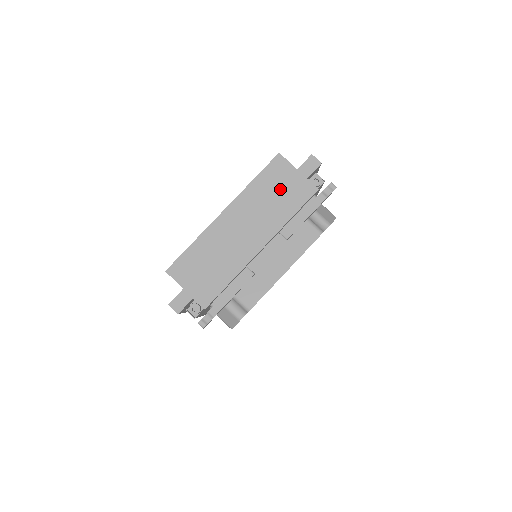
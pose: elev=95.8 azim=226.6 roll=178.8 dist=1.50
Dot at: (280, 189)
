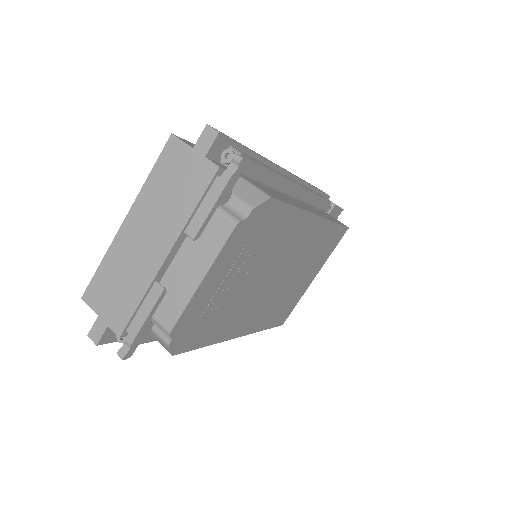
Dot at: (177, 178)
